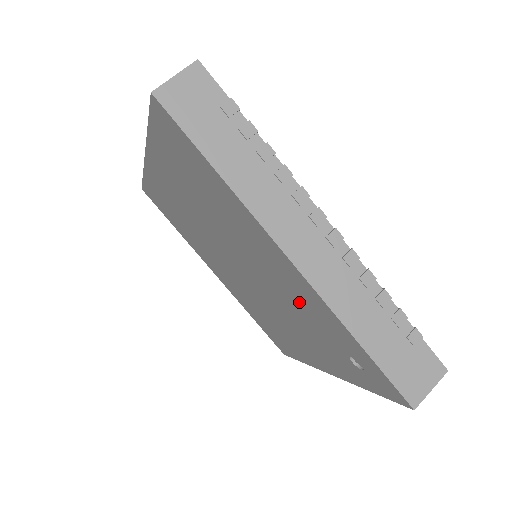
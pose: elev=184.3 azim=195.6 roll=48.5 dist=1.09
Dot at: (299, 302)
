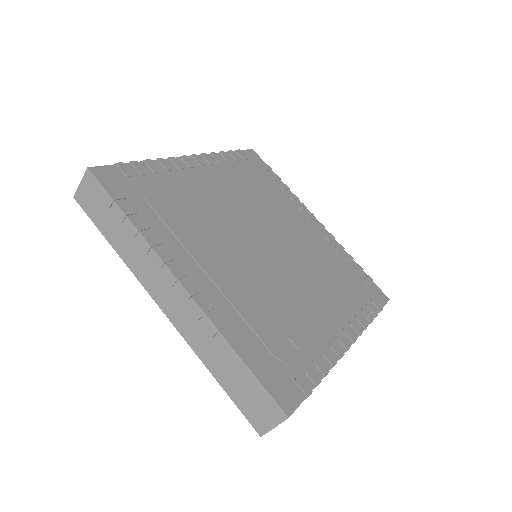
Dot at: occluded
